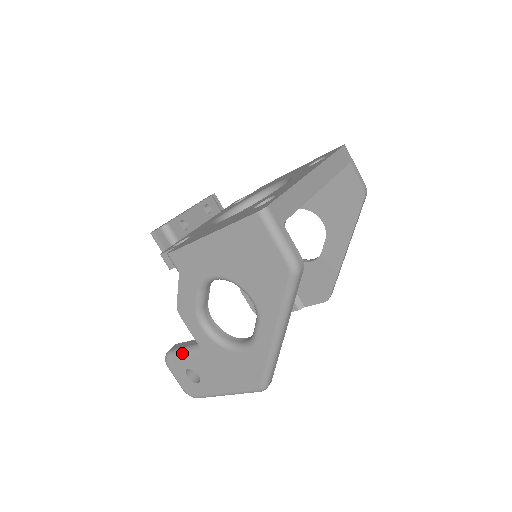
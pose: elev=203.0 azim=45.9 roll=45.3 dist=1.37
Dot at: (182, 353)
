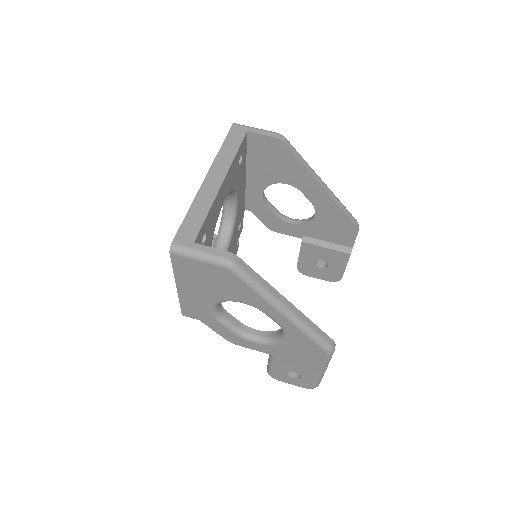
Dot at: (270, 366)
